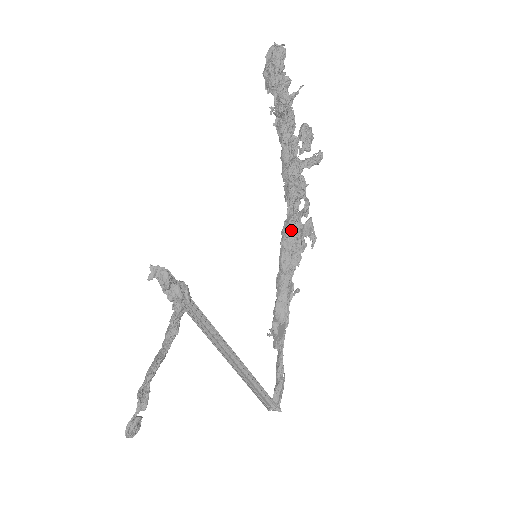
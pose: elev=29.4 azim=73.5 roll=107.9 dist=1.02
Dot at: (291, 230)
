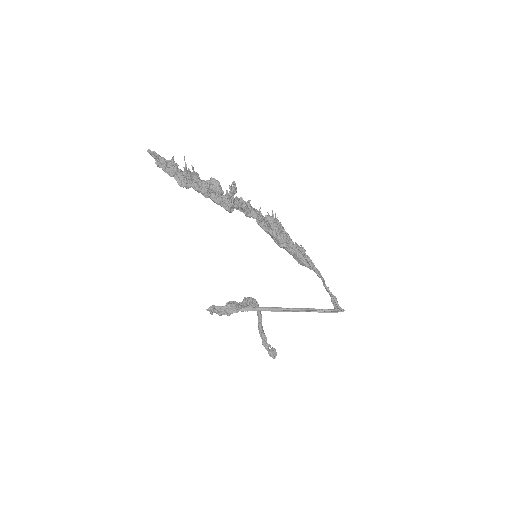
Dot at: (263, 226)
